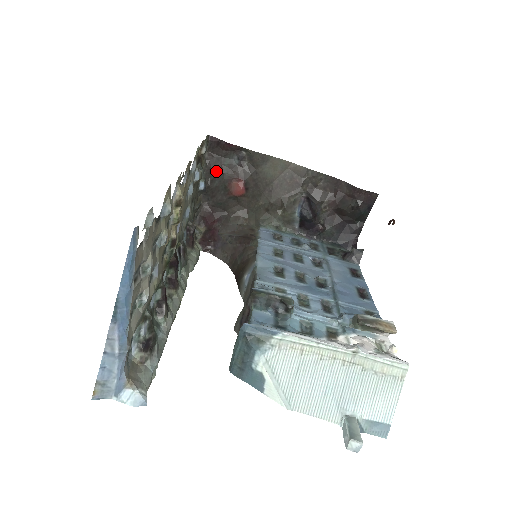
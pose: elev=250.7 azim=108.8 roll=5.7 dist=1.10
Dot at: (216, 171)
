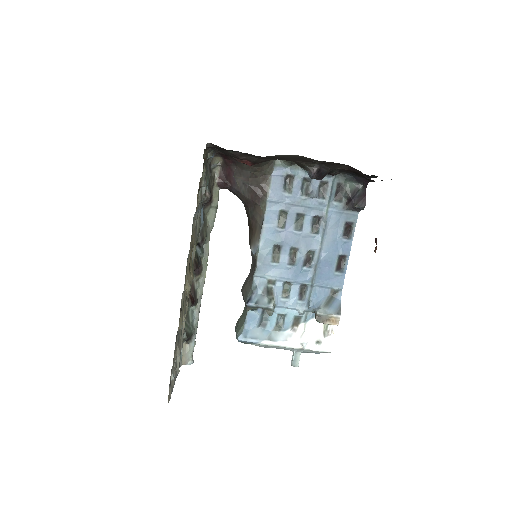
Dot at: (222, 151)
